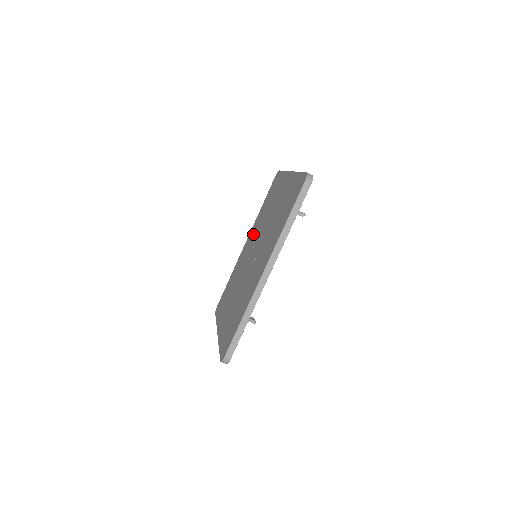
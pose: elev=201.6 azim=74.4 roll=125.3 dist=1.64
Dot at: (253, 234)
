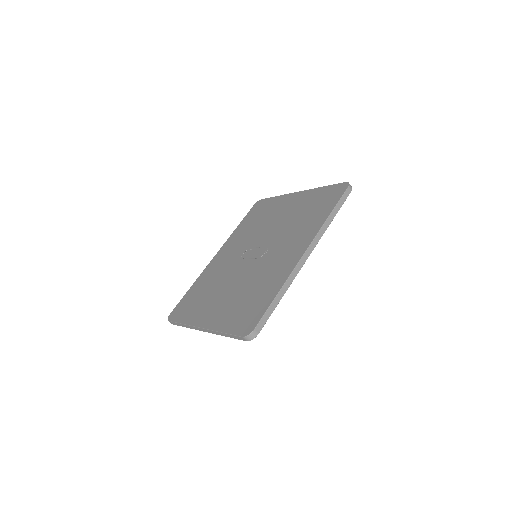
Dot at: (235, 244)
